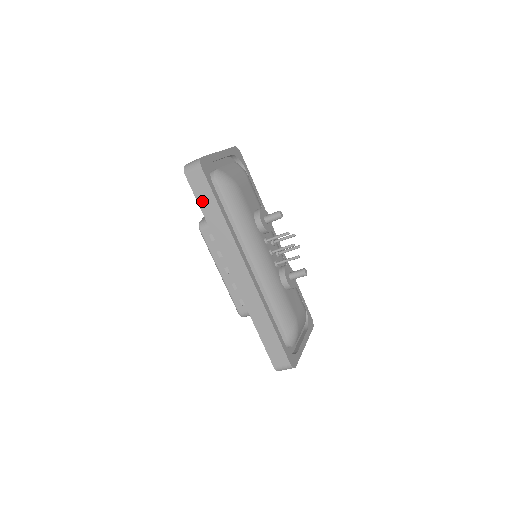
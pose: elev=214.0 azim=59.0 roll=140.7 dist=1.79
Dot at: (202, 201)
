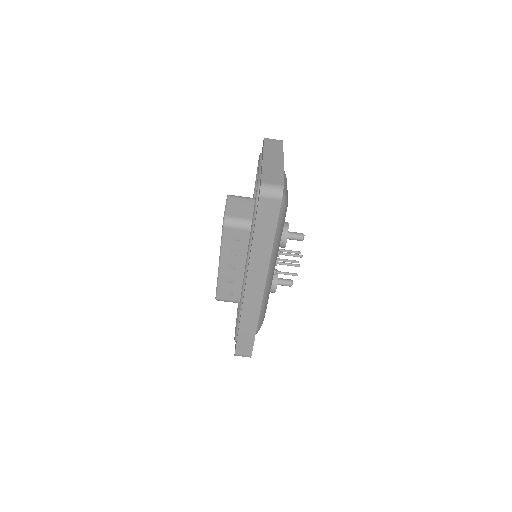
Dot at: (261, 225)
